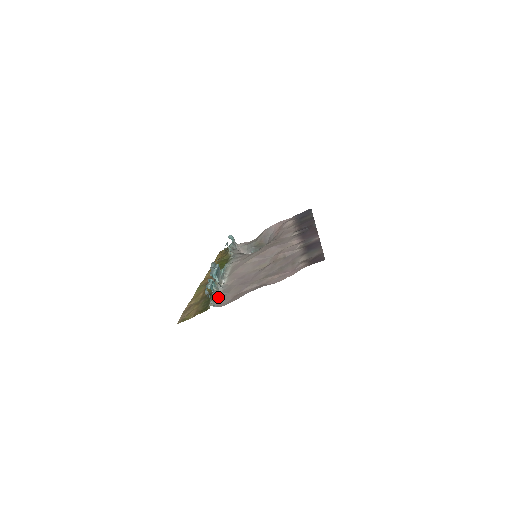
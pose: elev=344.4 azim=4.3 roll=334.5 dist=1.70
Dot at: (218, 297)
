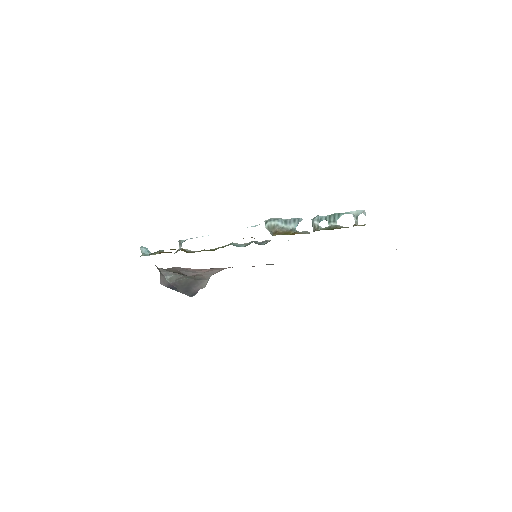
Dot at: occluded
